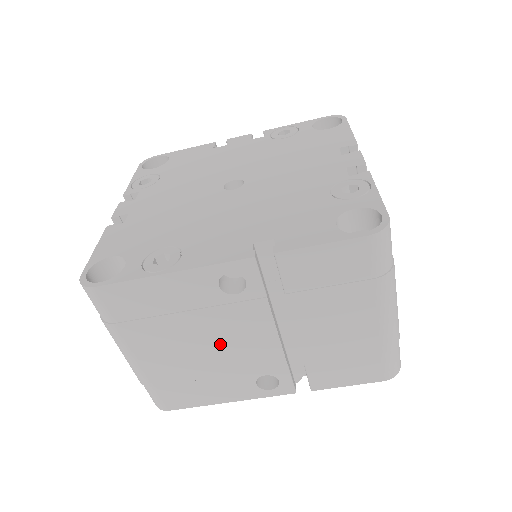
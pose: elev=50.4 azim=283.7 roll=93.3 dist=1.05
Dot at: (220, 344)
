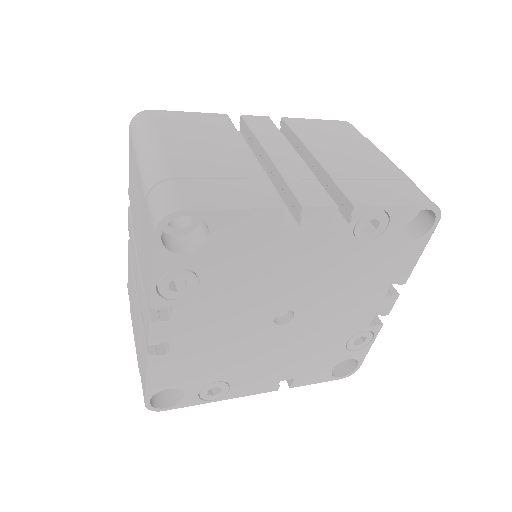
Dot at: occluded
